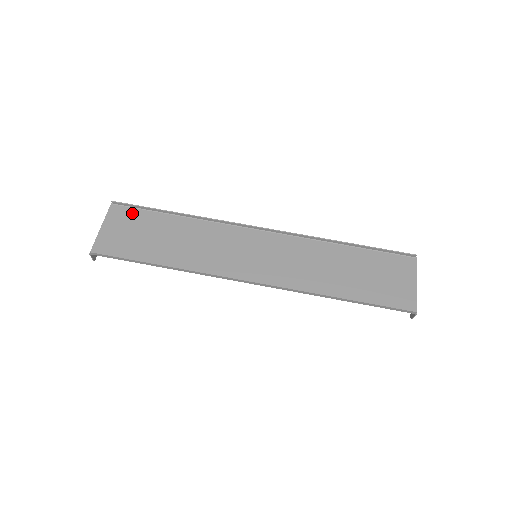
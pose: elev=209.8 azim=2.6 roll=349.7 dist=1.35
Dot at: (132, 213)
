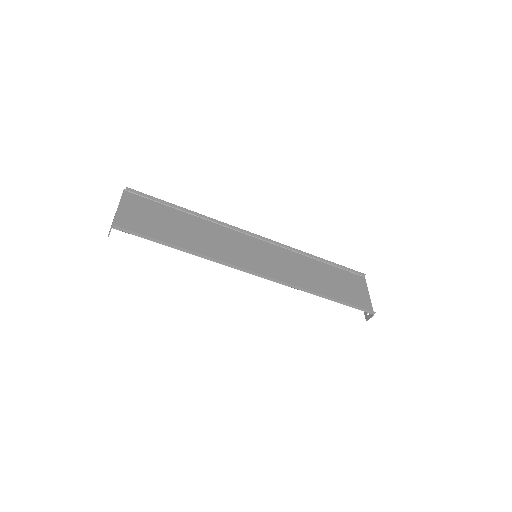
Dot at: (145, 202)
